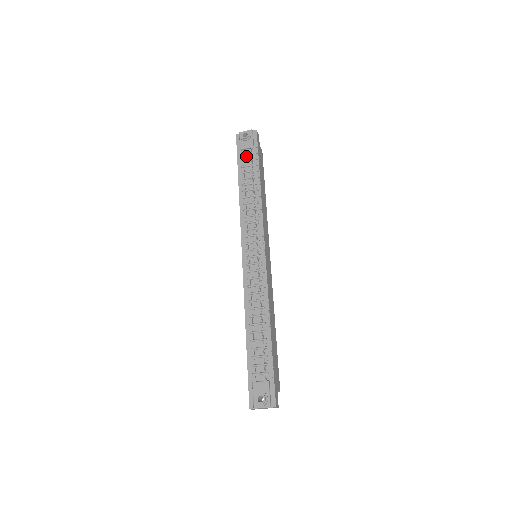
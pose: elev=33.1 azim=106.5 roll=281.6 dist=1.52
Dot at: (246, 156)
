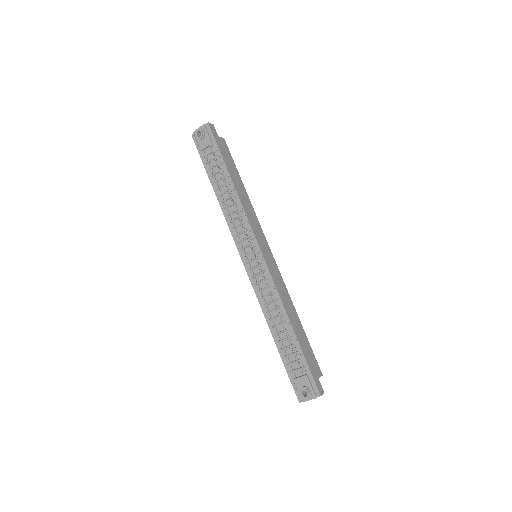
Dot at: (209, 156)
